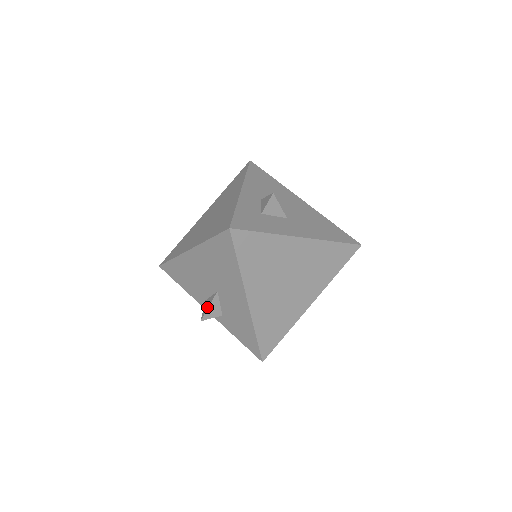
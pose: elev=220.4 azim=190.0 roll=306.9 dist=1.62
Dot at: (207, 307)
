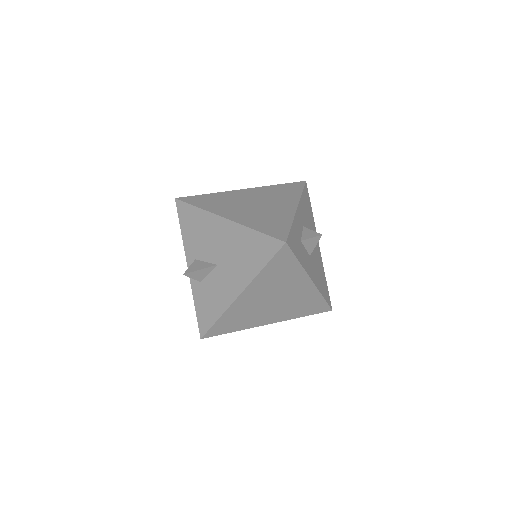
Dot at: (197, 269)
